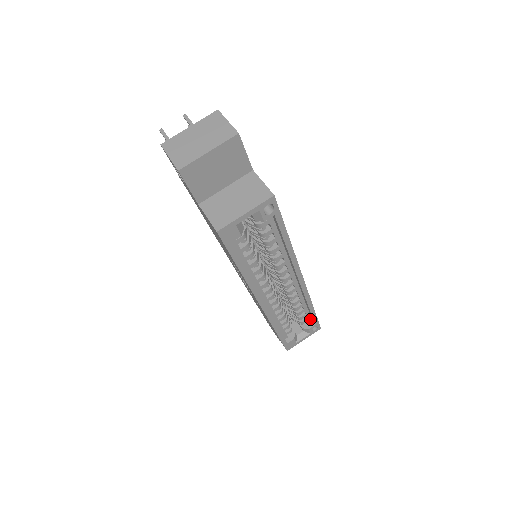
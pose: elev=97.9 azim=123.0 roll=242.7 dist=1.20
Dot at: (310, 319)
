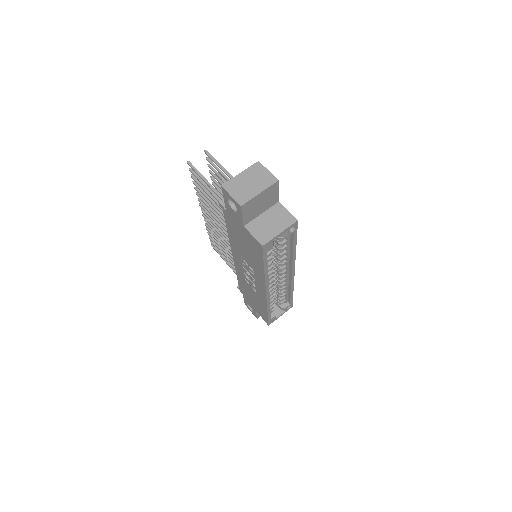
Dot at: (287, 300)
